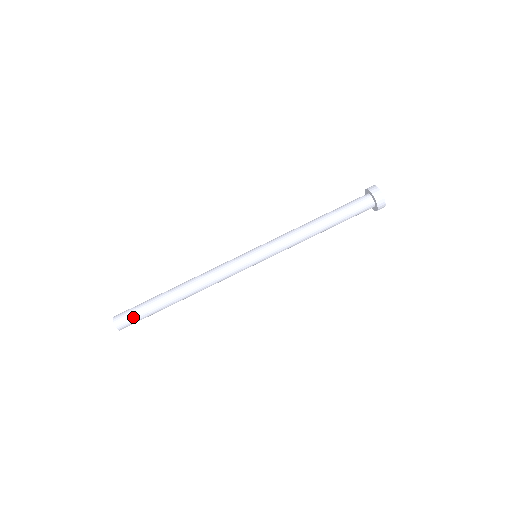
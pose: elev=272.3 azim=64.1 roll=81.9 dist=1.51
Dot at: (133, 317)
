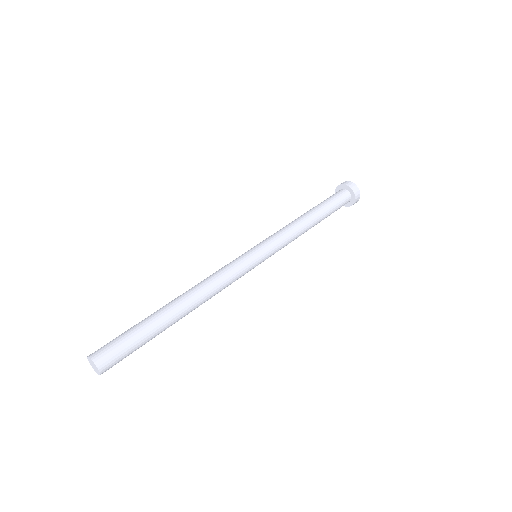
Dot at: (122, 348)
